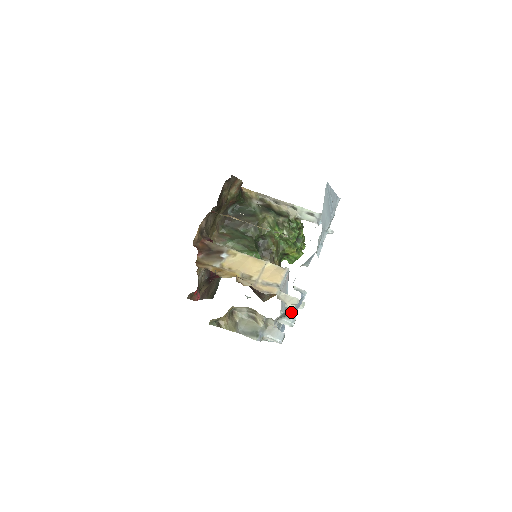
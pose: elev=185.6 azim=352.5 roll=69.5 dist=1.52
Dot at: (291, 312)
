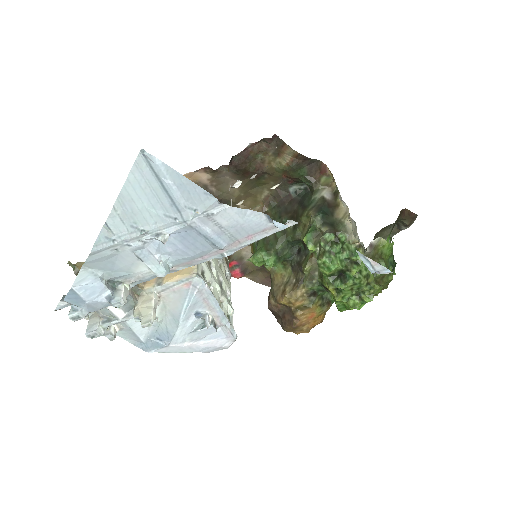
Dot at: (64, 299)
